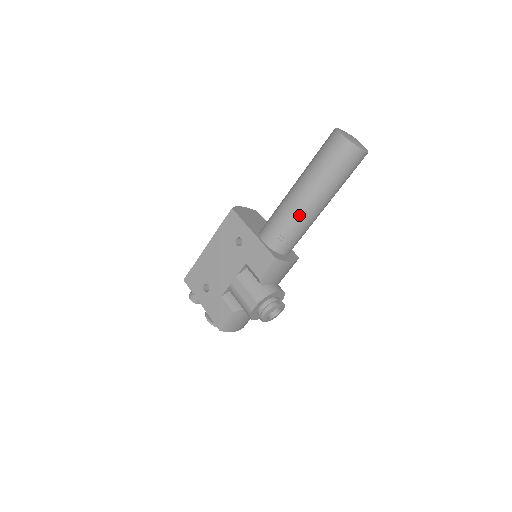
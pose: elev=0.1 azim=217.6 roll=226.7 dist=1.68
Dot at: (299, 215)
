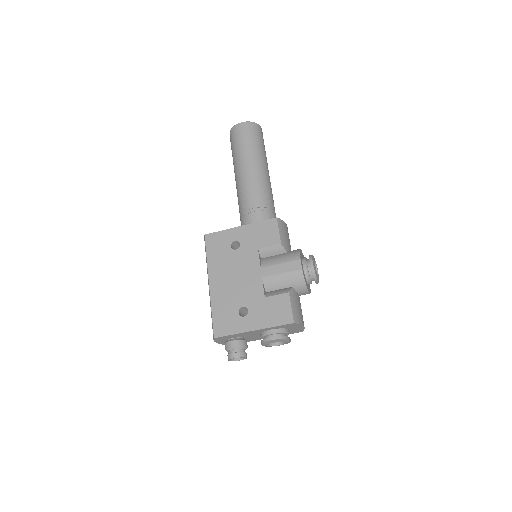
Dot at: (261, 184)
